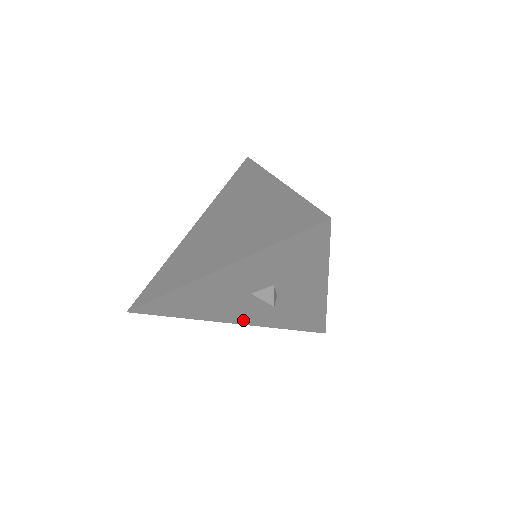
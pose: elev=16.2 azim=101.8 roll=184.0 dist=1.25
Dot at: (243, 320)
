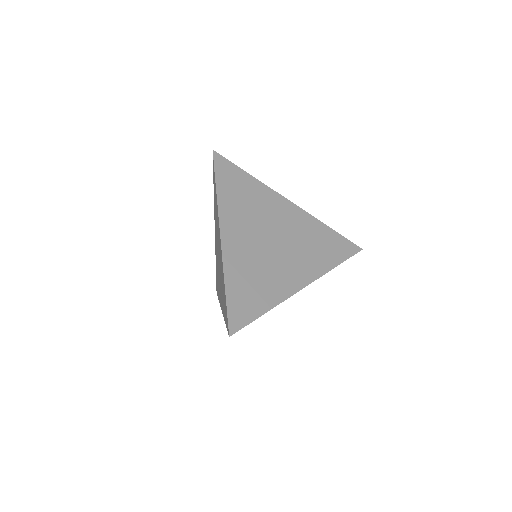
Dot at: occluded
